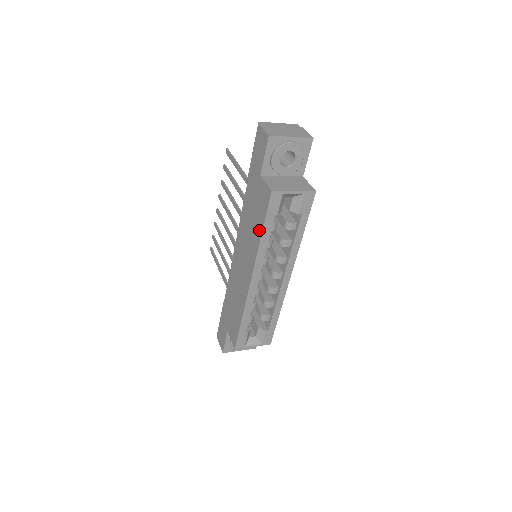
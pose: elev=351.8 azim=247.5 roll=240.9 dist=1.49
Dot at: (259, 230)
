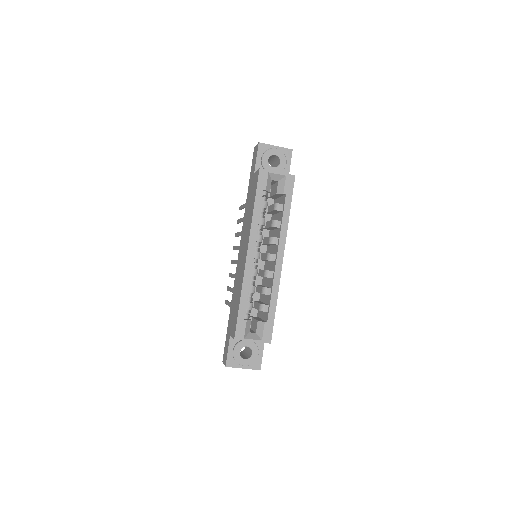
Dot at: (253, 206)
